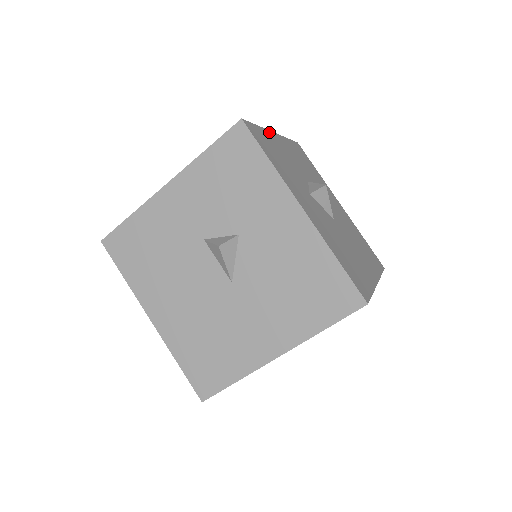
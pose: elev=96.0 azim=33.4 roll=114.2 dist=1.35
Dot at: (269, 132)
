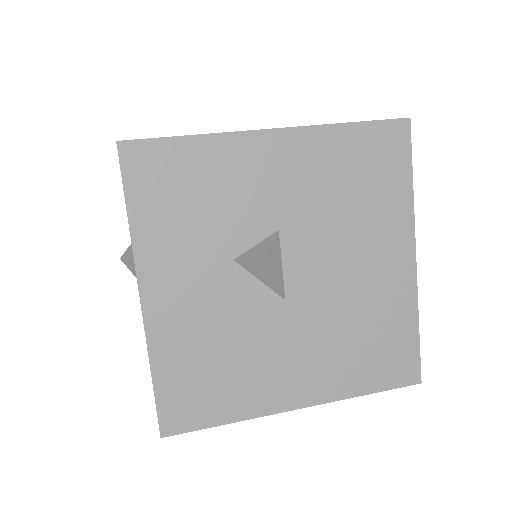
Dot at: (235, 136)
